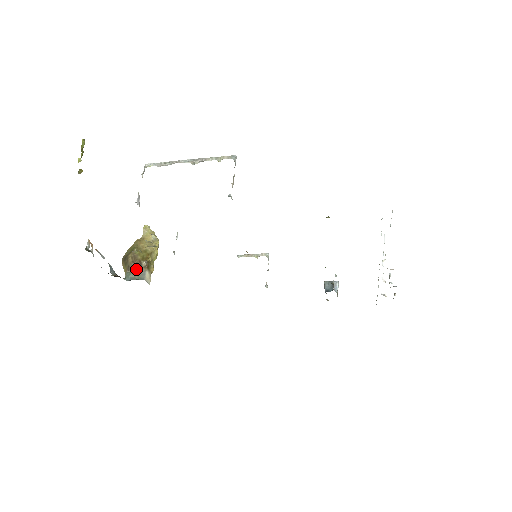
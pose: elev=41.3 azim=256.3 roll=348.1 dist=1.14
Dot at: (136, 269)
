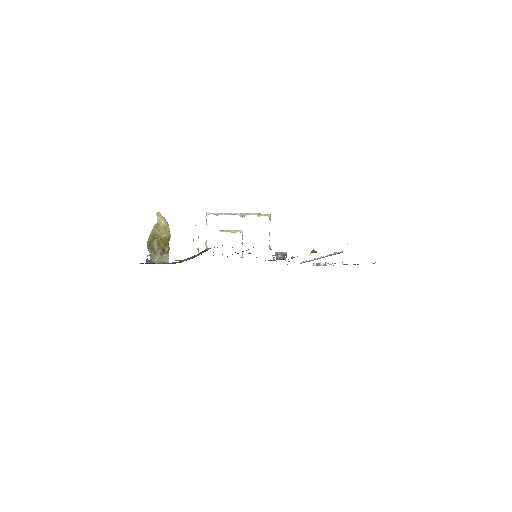
Dot at: (161, 254)
